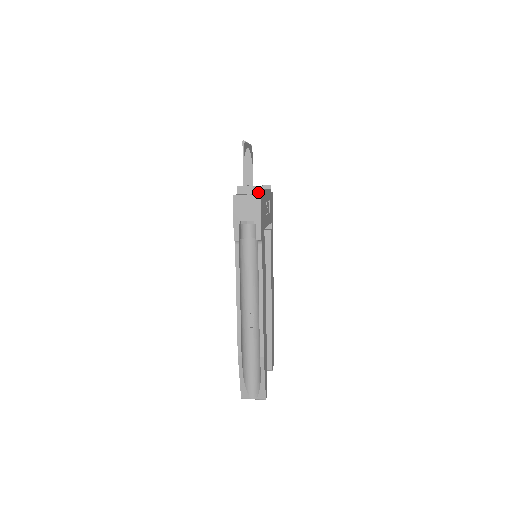
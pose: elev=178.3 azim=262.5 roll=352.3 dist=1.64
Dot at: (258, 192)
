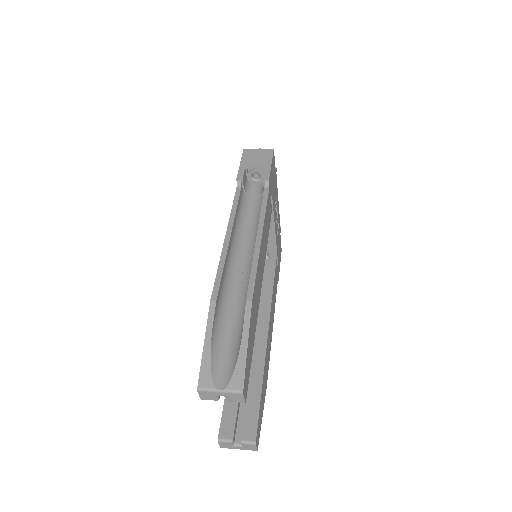
Dot at: occluded
